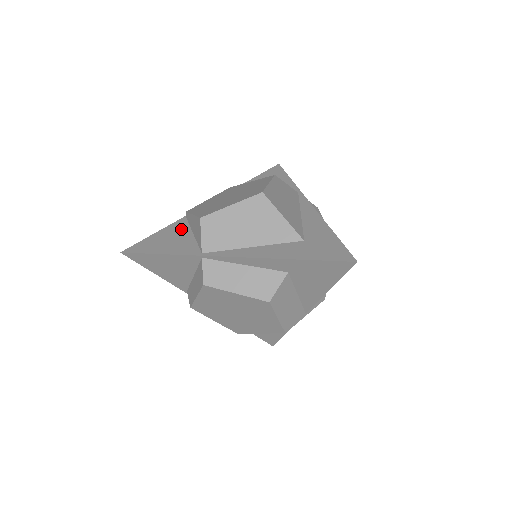
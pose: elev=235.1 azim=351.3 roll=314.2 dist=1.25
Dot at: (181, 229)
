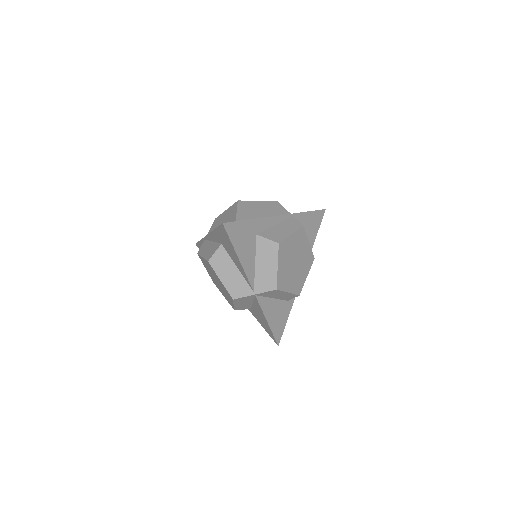
Dot at: occluded
